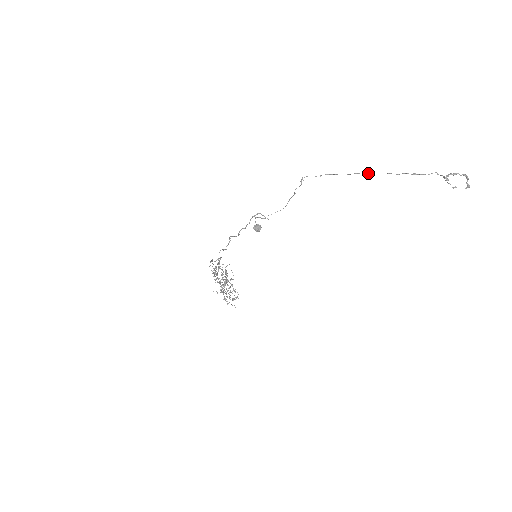
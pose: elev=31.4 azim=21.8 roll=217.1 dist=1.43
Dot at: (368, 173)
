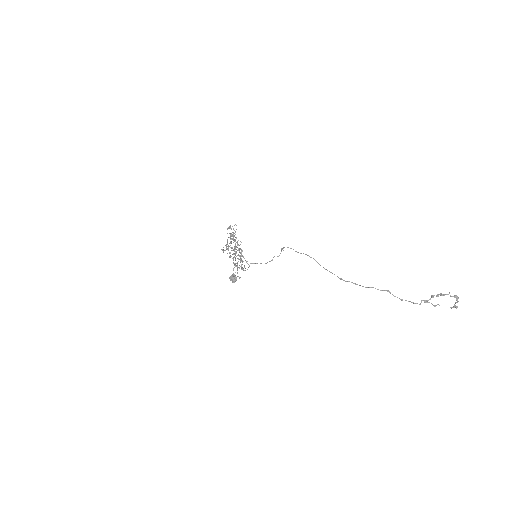
Dot at: (339, 278)
